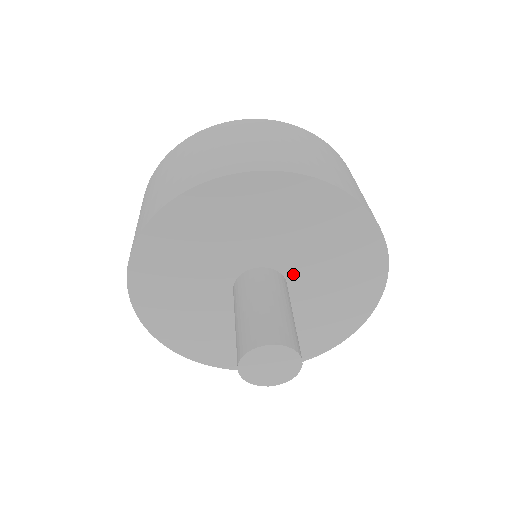
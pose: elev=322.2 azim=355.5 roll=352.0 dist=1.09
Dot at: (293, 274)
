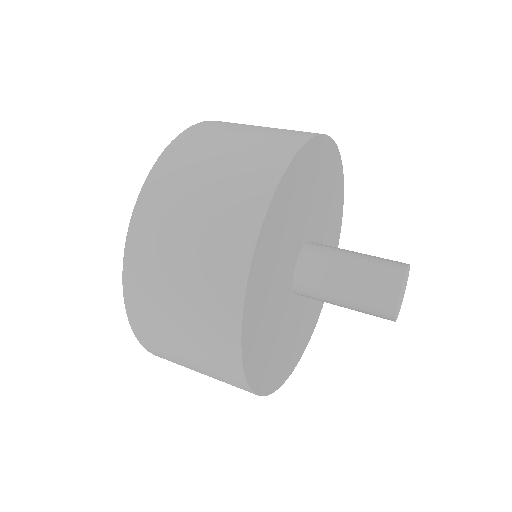
Dot at: occluded
